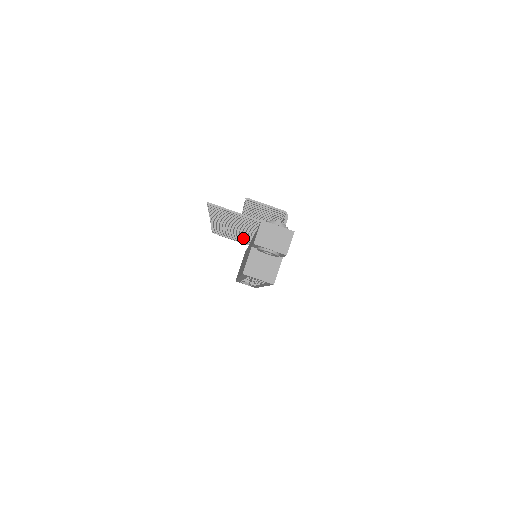
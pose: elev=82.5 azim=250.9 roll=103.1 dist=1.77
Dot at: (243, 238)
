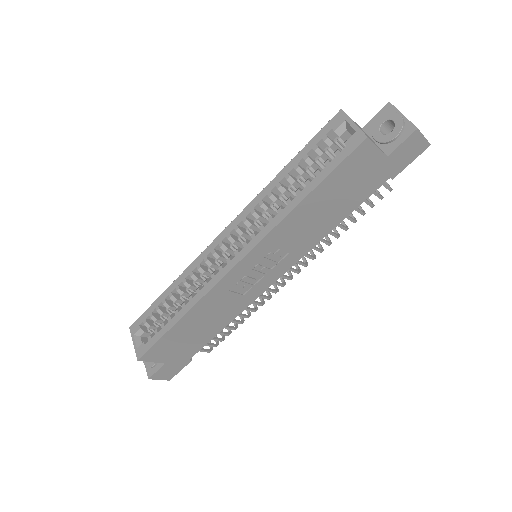
Dot at: occluded
